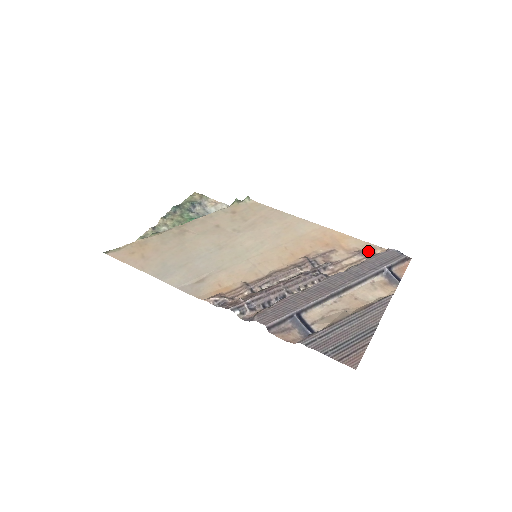
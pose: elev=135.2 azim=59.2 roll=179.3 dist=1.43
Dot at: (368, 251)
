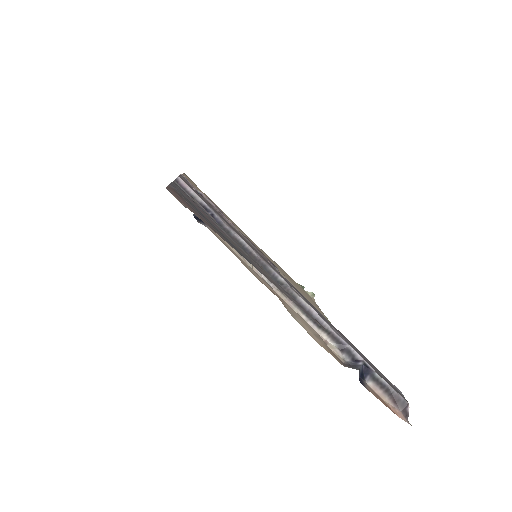
Dot at: occluded
